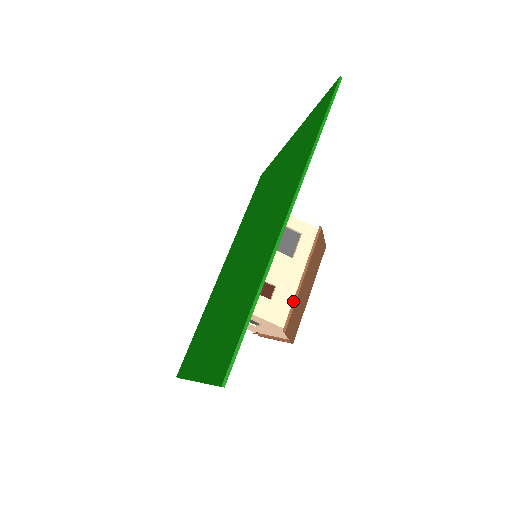
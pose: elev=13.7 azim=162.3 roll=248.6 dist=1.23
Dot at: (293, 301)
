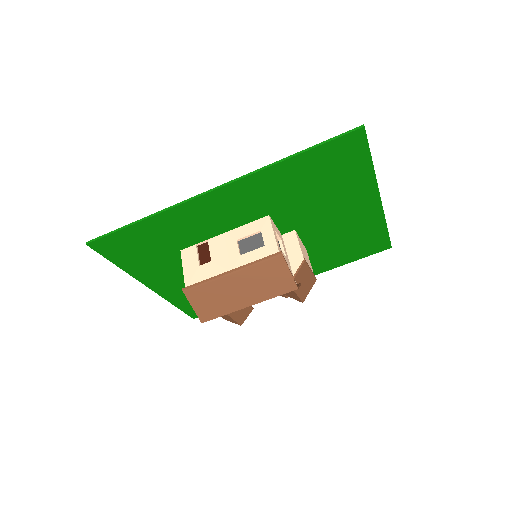
Dot at: (207, 279)
